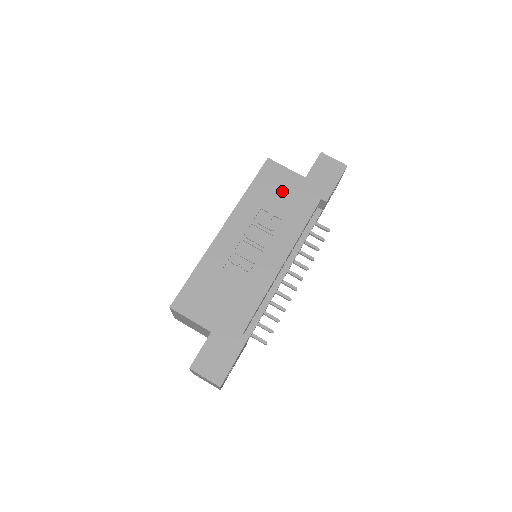
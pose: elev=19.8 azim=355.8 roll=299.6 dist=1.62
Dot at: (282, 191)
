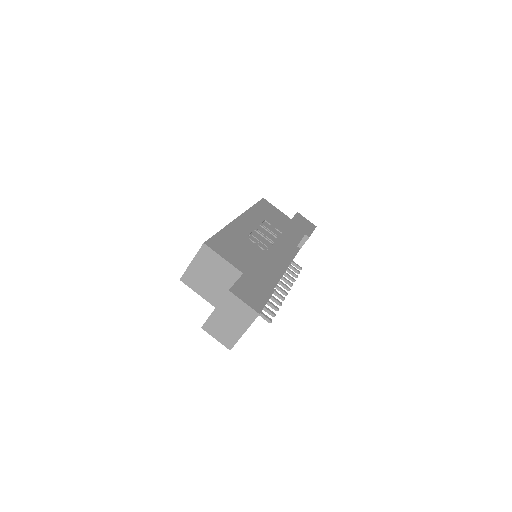
Dot at: (277, 218)
